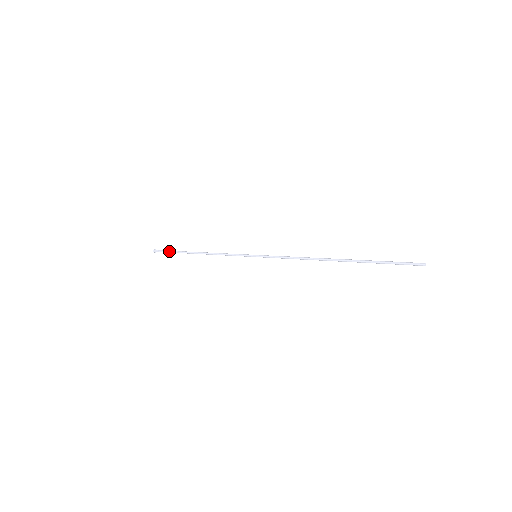
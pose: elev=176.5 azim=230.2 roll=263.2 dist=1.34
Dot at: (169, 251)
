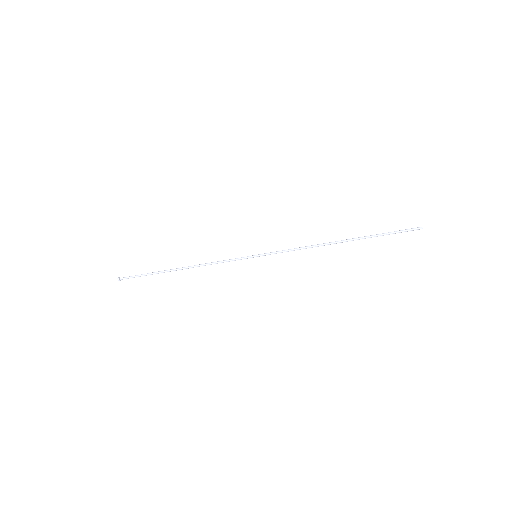
Dot at: (141, 274)
